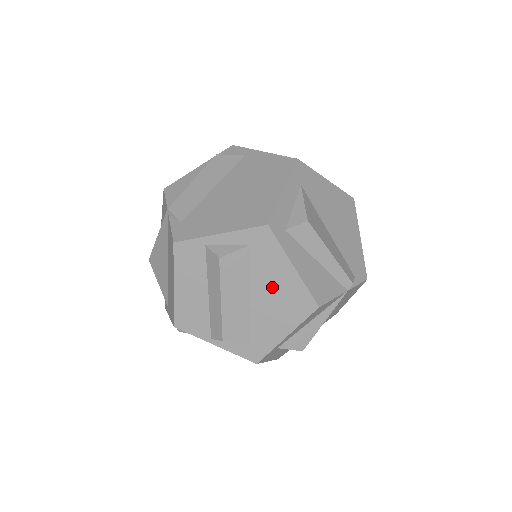
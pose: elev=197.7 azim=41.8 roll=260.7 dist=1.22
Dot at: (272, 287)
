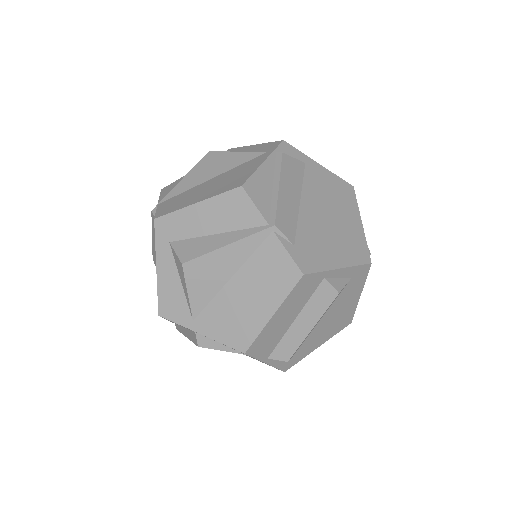
Dot at: (338, 311)
